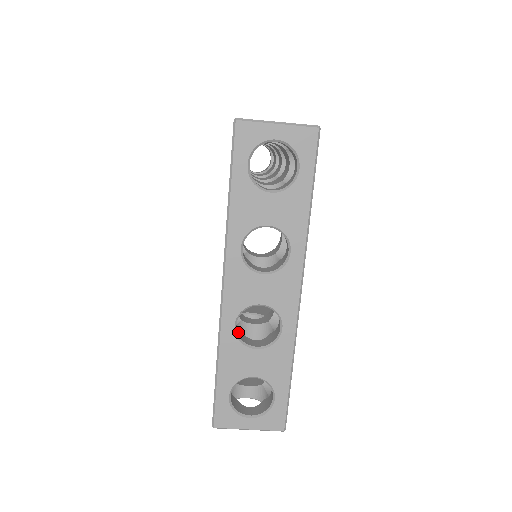
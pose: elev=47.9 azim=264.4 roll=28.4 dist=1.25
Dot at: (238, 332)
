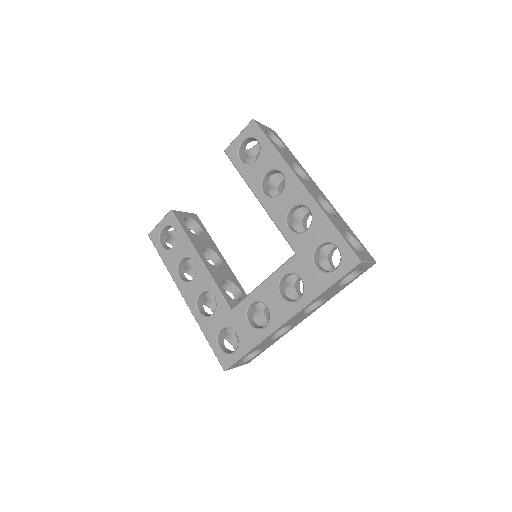
Dot at: occluded
